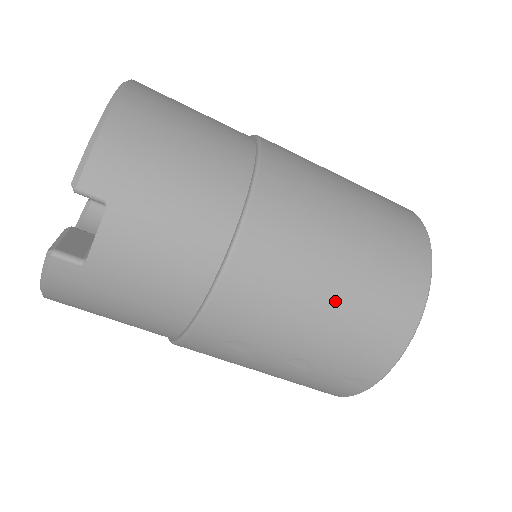
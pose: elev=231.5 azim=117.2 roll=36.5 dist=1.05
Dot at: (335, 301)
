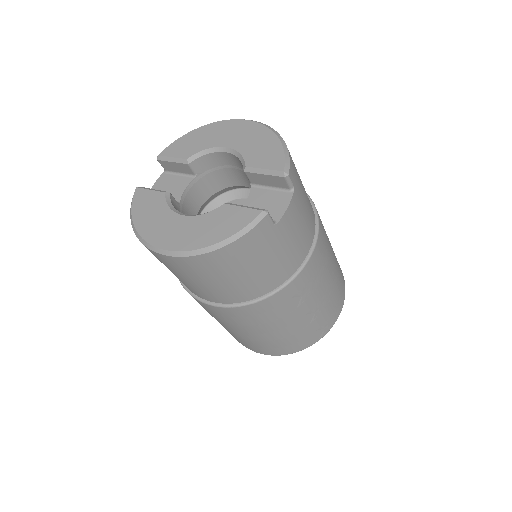
Dot at: (333, 275)
